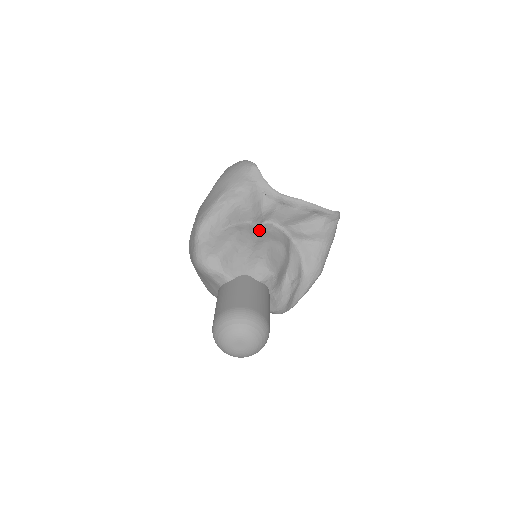
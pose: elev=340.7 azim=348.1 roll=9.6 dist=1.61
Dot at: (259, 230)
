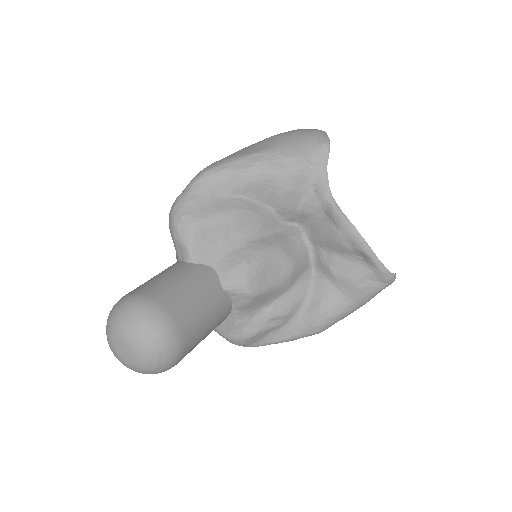
Dot at: (279, 227)
